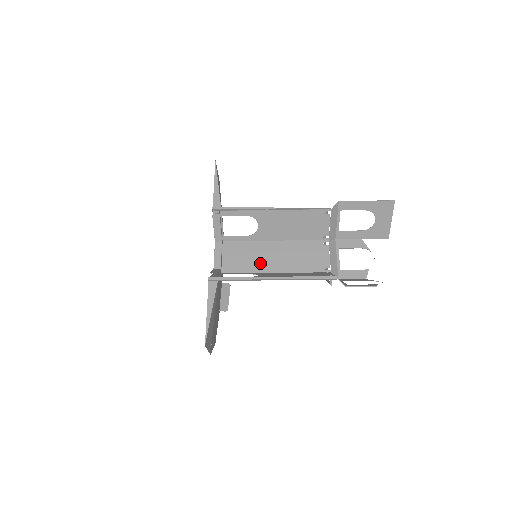
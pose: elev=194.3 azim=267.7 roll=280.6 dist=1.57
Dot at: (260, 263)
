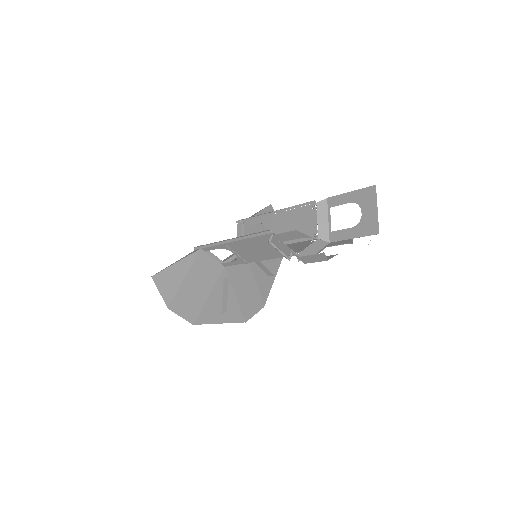
Dot at: occluded
